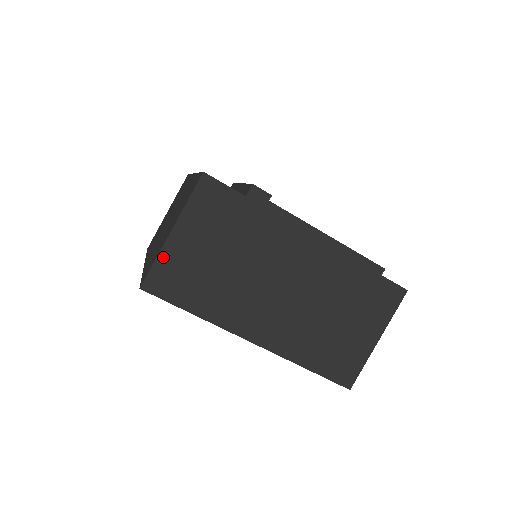
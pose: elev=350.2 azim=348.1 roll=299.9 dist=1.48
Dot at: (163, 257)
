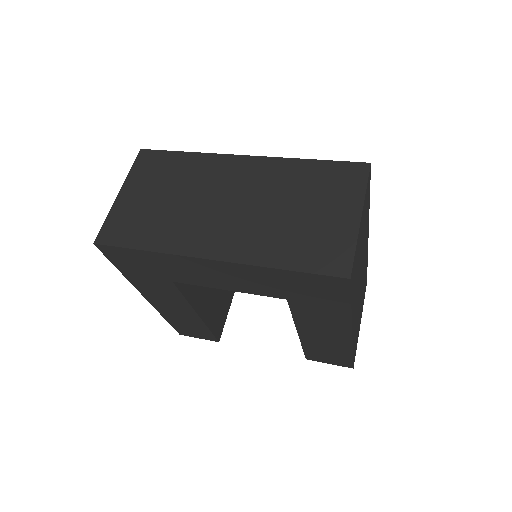
Dot at: (357, 244)
